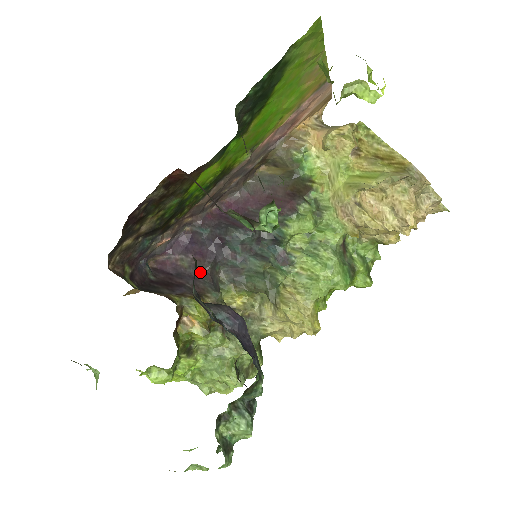
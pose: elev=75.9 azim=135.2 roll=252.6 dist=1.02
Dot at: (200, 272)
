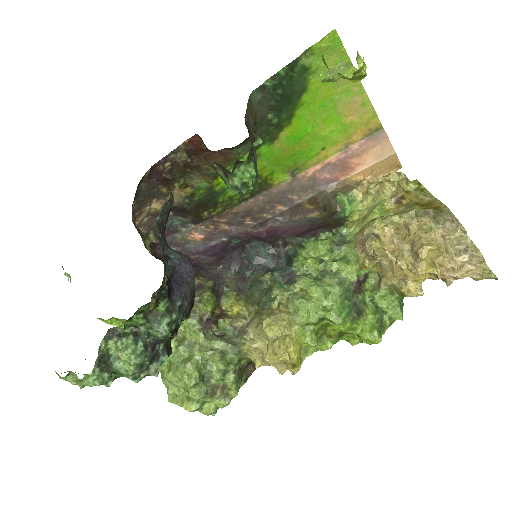
Dot at: (211, 267)
